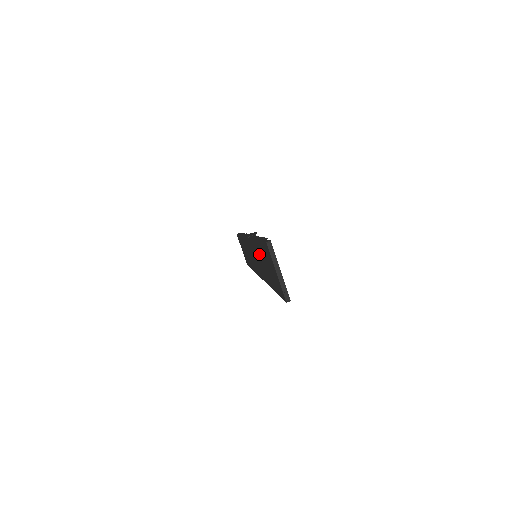
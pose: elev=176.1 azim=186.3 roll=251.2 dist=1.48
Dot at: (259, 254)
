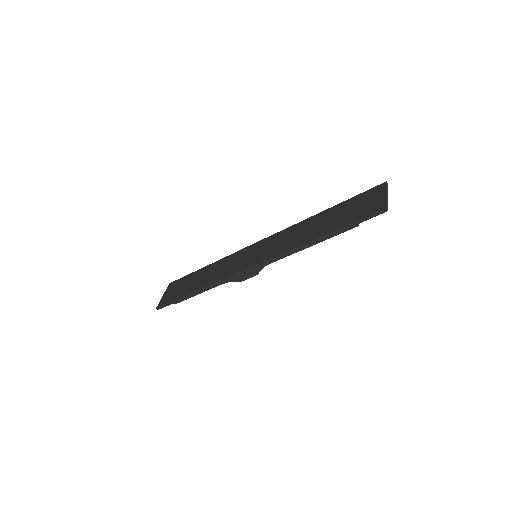
Dot at: (314, 222)
